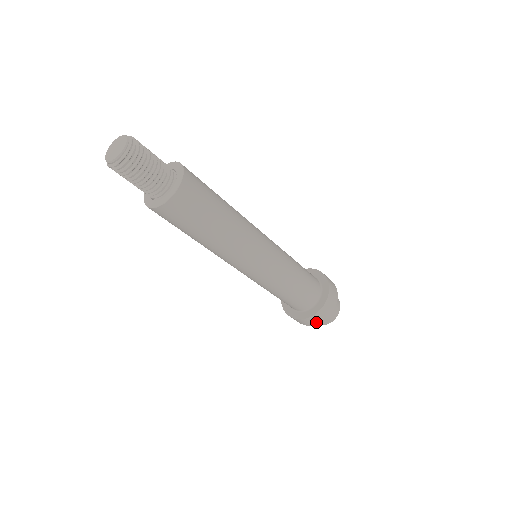
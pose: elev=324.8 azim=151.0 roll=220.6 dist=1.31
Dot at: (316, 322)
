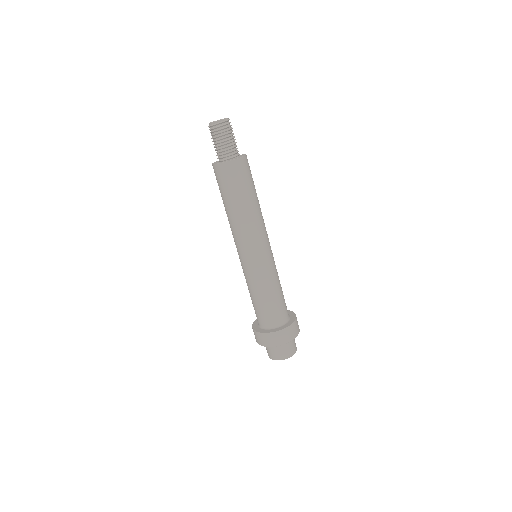
Dot at: (291, 337)
